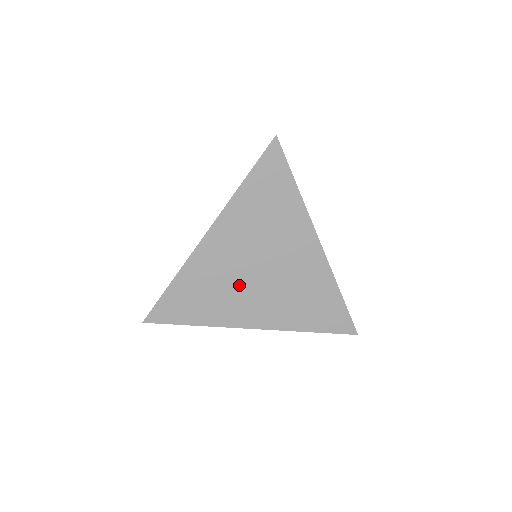
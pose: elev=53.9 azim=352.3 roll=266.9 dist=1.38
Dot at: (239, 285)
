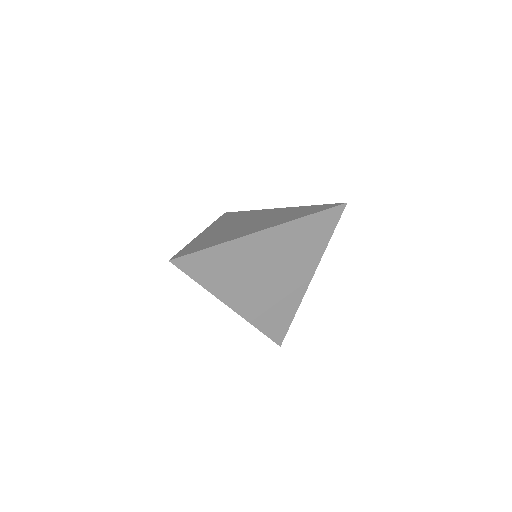
Dot at: (249, 276)
